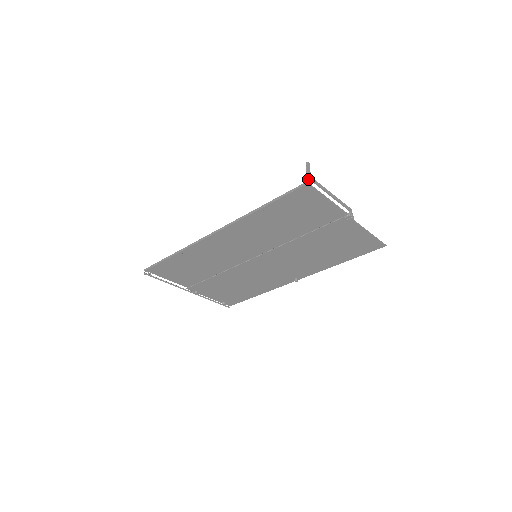
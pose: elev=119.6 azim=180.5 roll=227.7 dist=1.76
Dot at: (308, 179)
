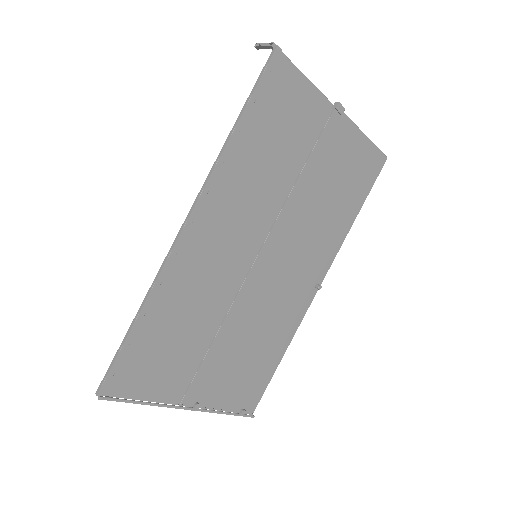
Dot at: (273, 47)
